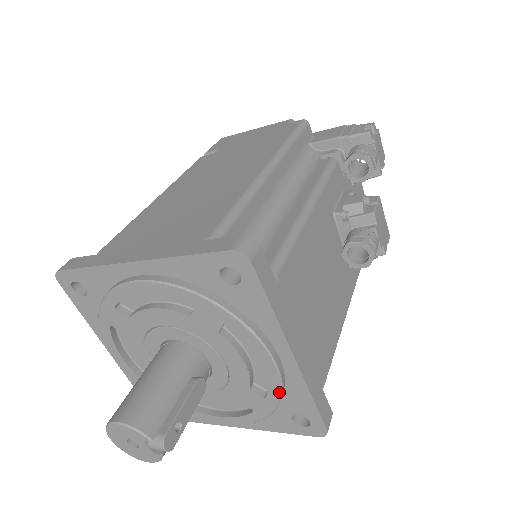
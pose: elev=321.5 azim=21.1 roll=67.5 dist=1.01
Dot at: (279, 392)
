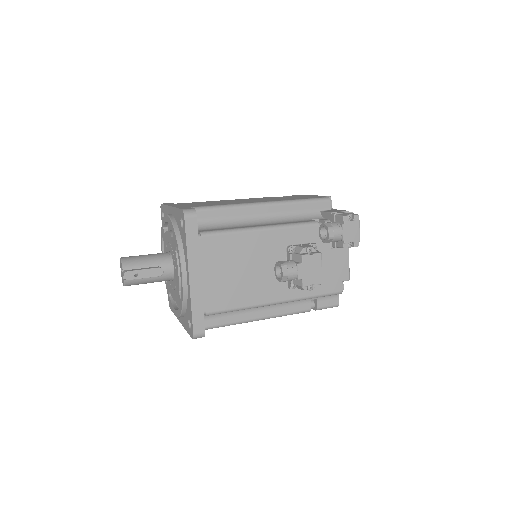
Dot at: (182, 296)
